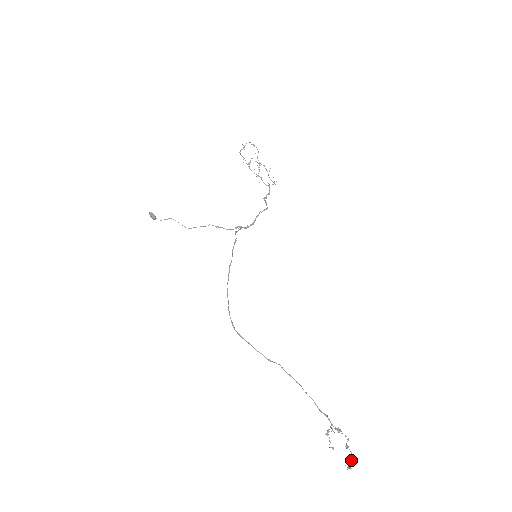
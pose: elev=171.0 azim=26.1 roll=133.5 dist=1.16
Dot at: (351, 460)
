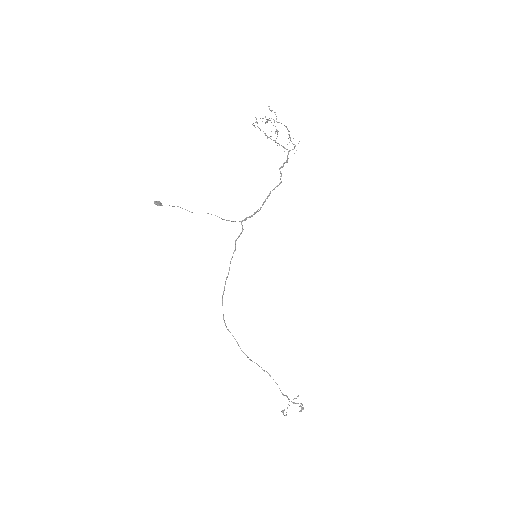
Dot at: occluded
